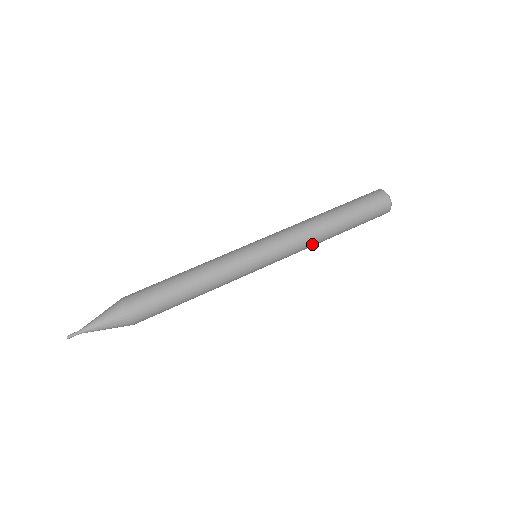
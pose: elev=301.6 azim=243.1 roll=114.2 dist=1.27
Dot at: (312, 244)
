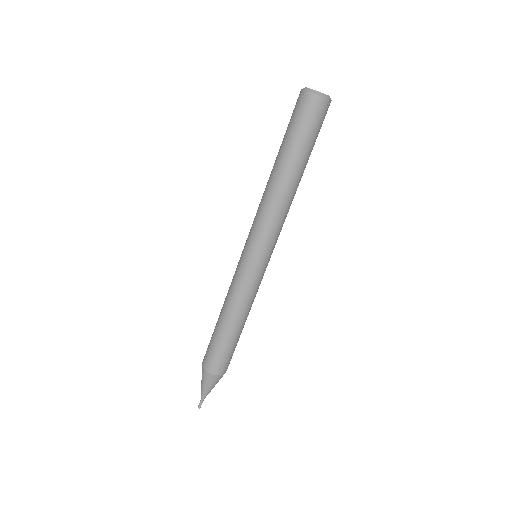
Dot at: occluded
